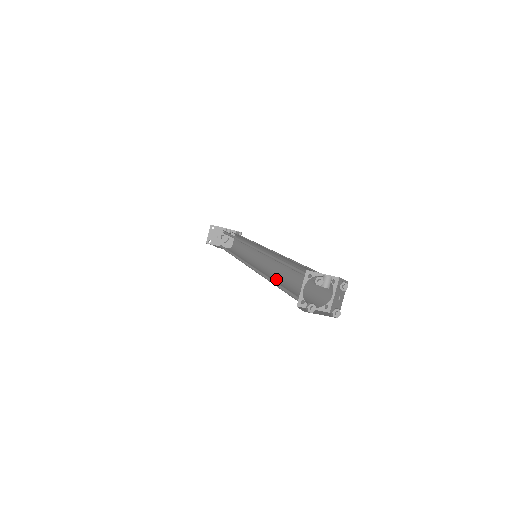
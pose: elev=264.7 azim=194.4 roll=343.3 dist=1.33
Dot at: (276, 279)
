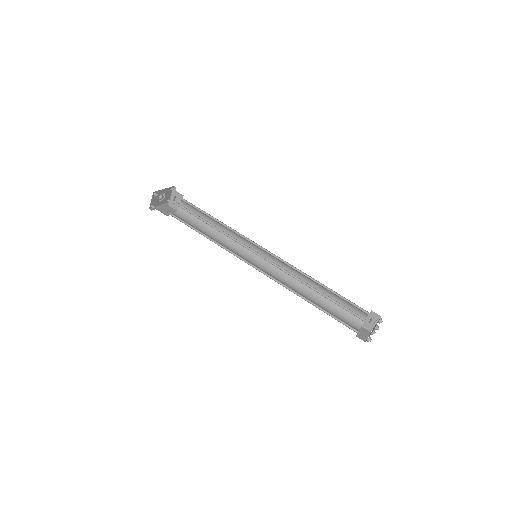
Dot at: (295, 287)
